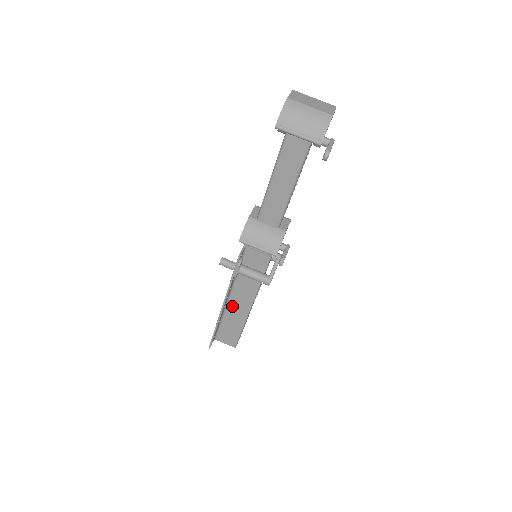
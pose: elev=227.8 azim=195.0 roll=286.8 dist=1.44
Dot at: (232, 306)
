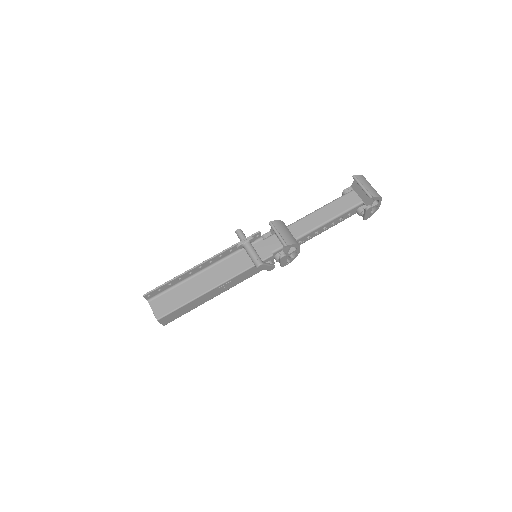
Dot at: (201, 277)
